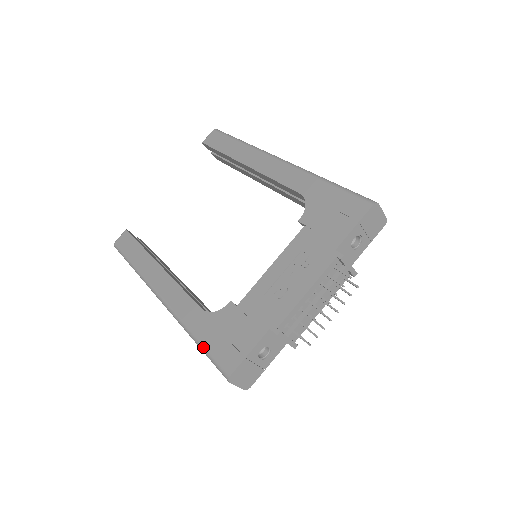
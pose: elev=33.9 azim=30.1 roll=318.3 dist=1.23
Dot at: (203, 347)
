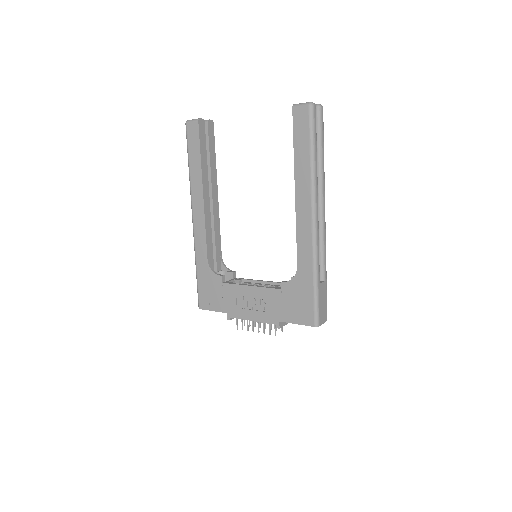
Dot at: (197, 281)
